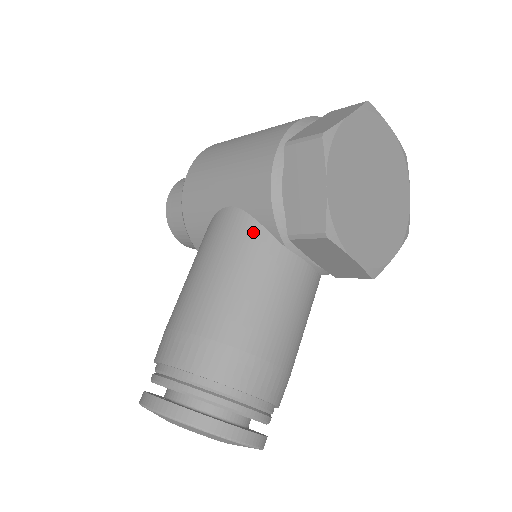
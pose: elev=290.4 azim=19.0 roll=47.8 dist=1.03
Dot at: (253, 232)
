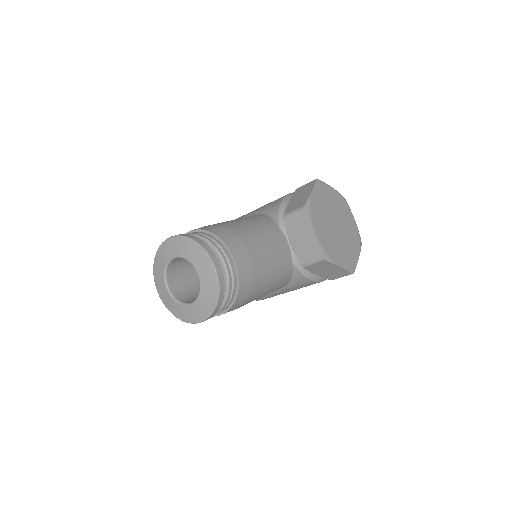
Dot at: (264, 217)
